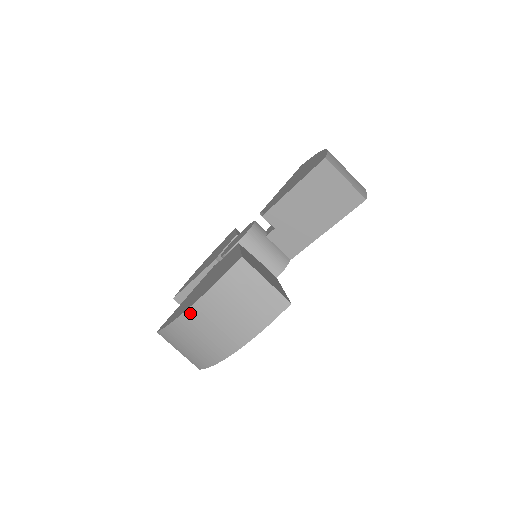
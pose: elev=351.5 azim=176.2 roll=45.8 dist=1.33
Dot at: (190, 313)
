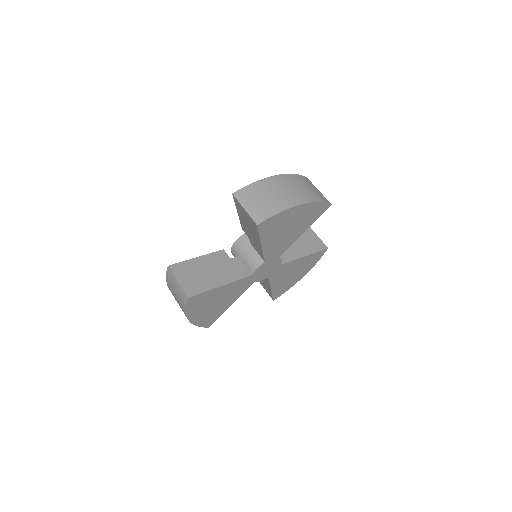
Dot at: occluded
